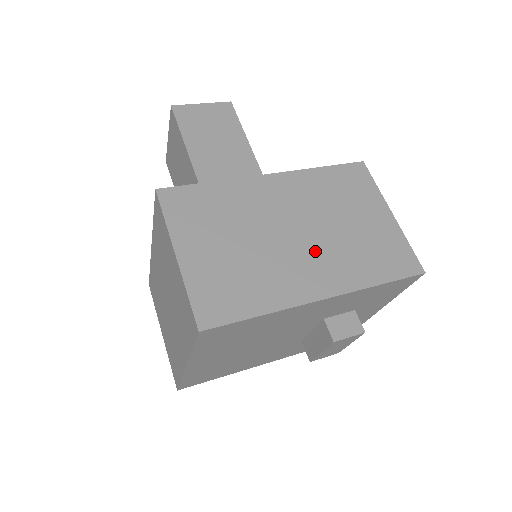
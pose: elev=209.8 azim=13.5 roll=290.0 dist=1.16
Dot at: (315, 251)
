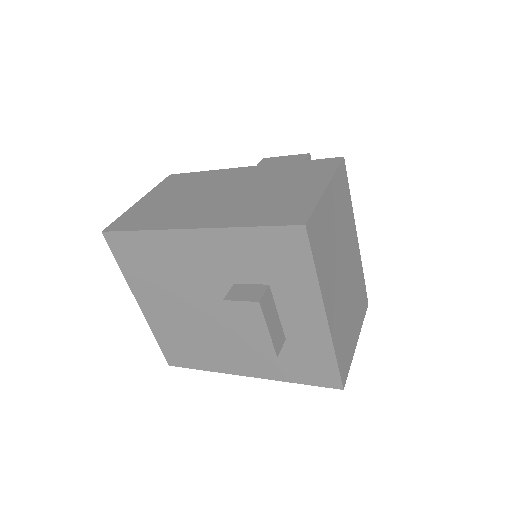
Dot at: (223, 204)
